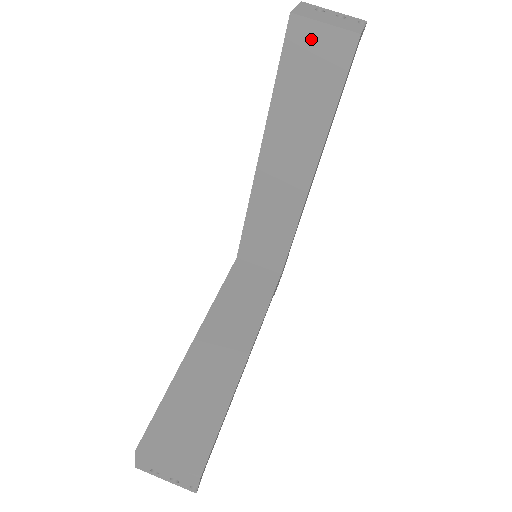
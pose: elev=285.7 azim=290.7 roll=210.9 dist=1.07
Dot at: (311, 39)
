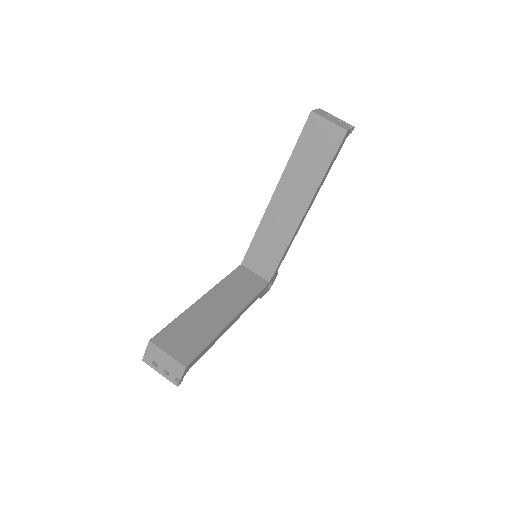
Dot at: (320, 128)
